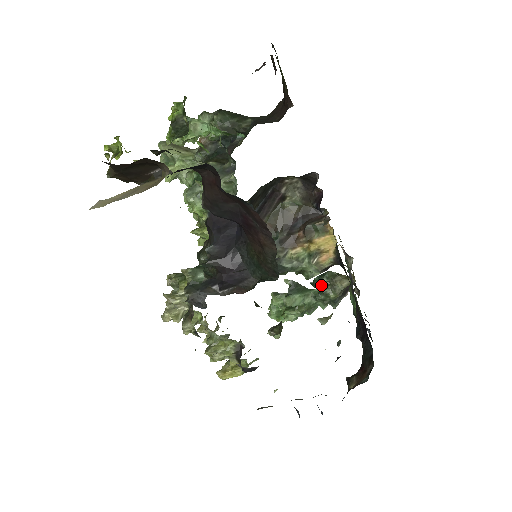
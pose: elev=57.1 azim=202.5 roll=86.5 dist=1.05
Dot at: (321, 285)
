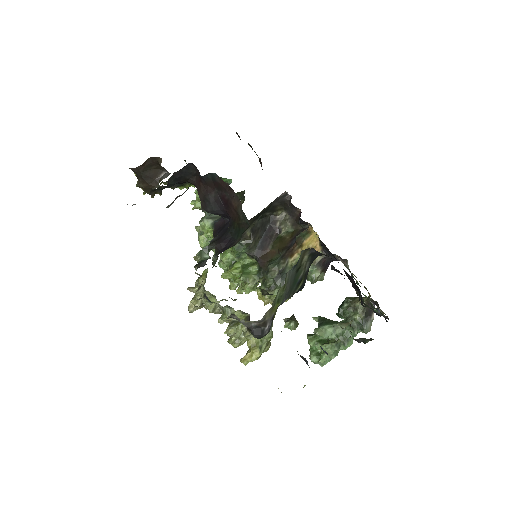
Dot at: (344, 311)
